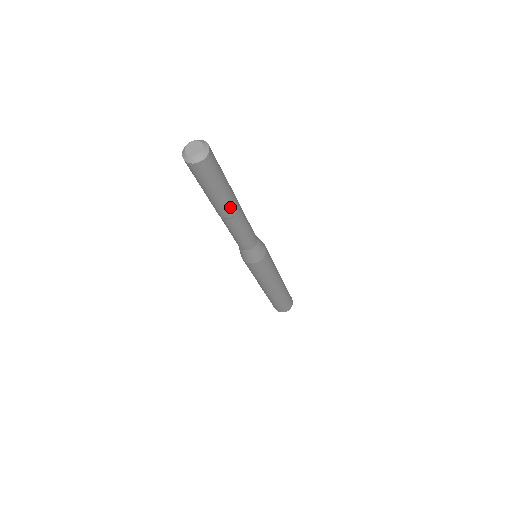
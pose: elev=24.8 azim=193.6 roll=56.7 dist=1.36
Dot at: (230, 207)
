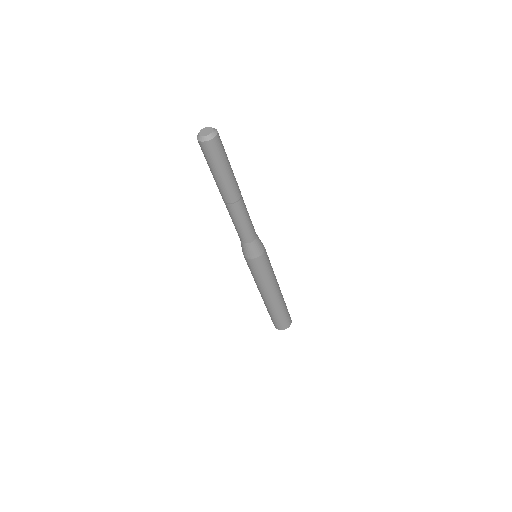
Dot at: (224, 193)
